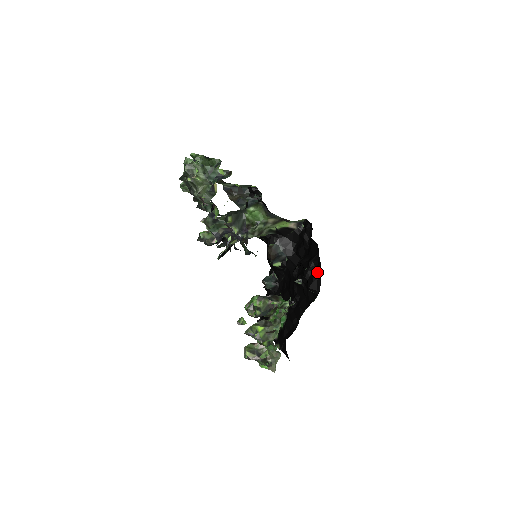
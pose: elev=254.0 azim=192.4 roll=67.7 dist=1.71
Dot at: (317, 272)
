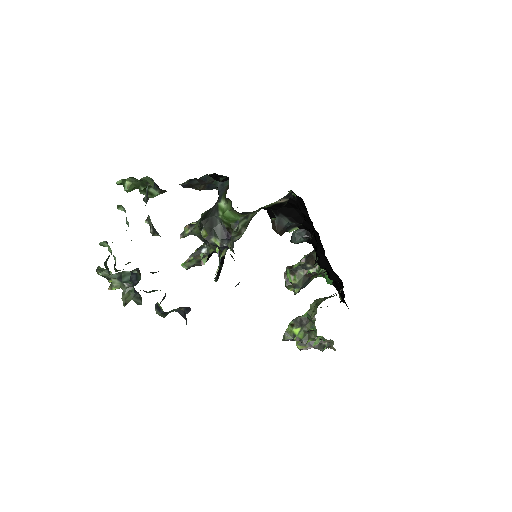
Dot at: (329, 265)
